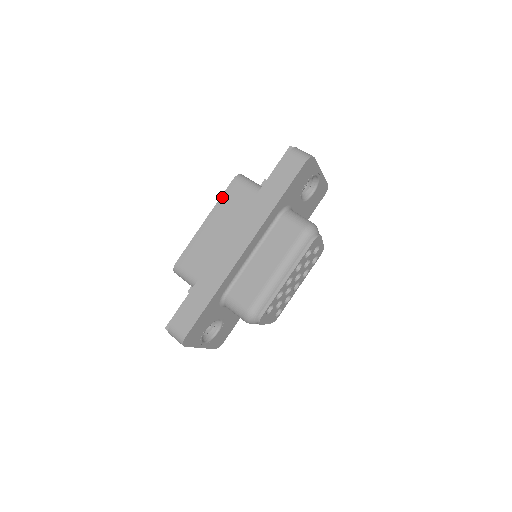
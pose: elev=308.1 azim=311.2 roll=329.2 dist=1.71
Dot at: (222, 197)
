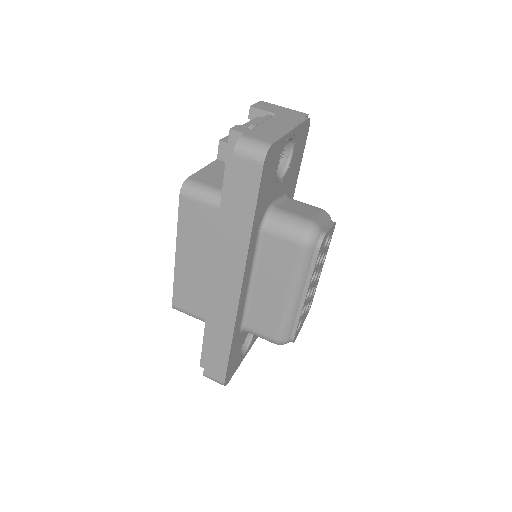
Dot at: (179, 222)
